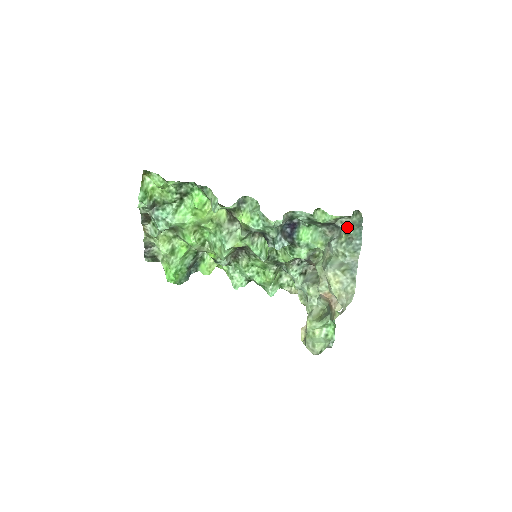
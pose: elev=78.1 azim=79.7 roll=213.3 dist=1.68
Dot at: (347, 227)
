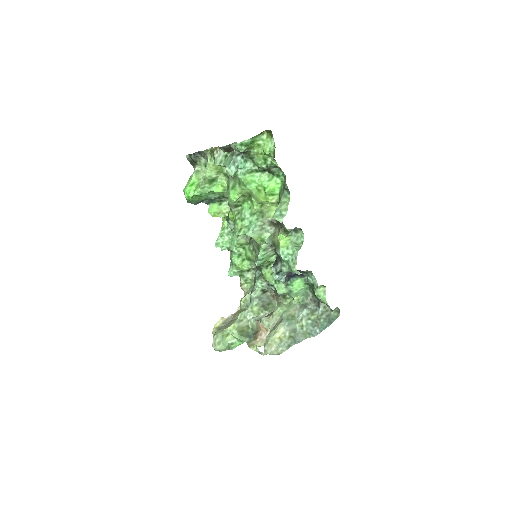
Dot at: (324, 314)
